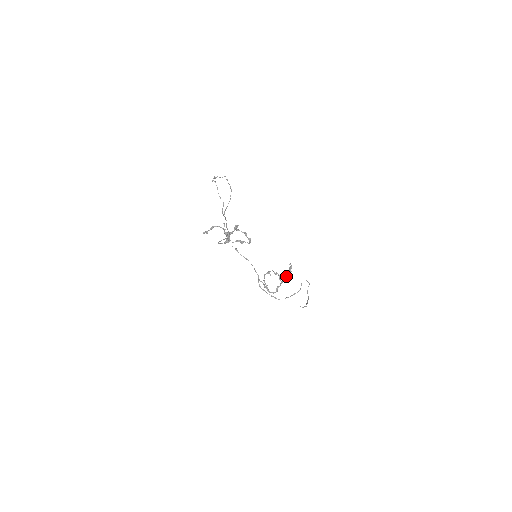
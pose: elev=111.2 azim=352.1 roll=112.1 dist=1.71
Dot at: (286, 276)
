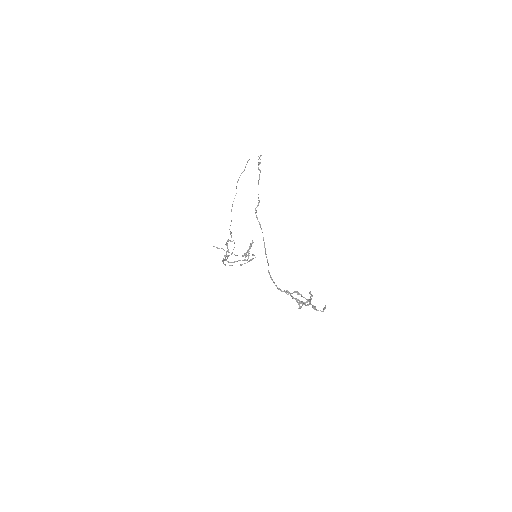
Dot at: occluded
